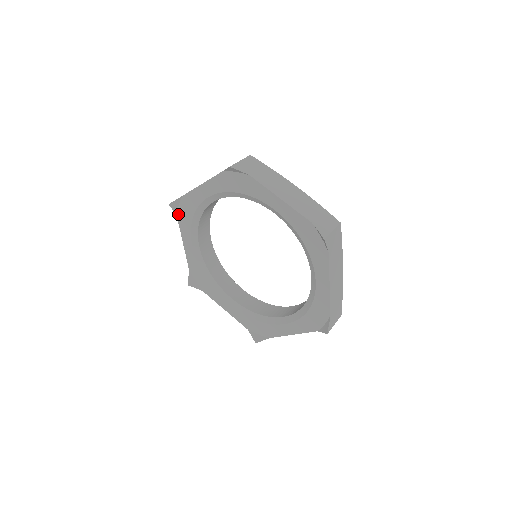
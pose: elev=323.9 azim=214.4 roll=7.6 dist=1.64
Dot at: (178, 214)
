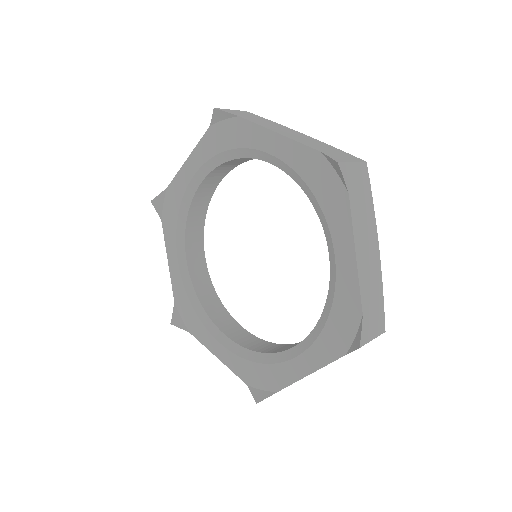
Dot at: (163, 217)
